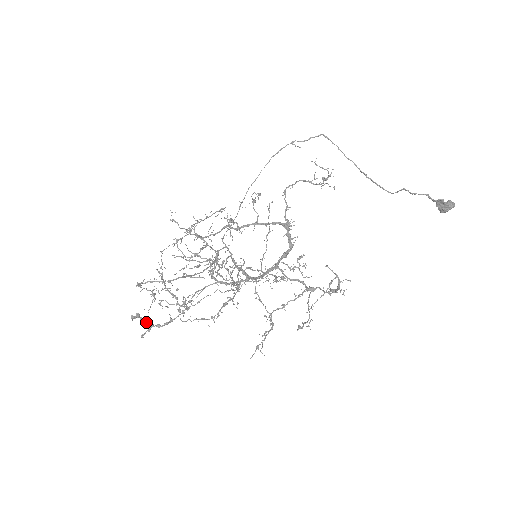
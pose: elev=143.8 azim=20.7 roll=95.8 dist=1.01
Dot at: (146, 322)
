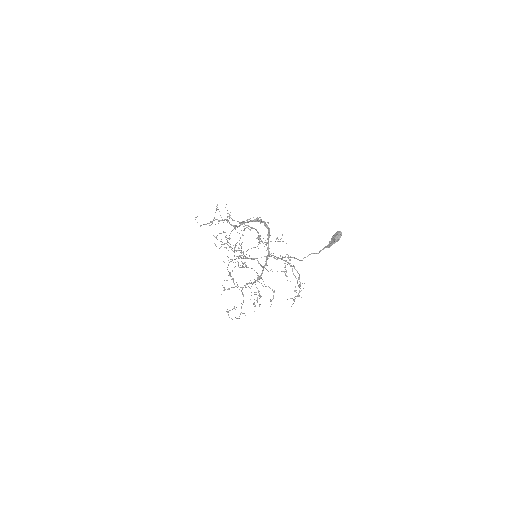
Dot at: occluded
